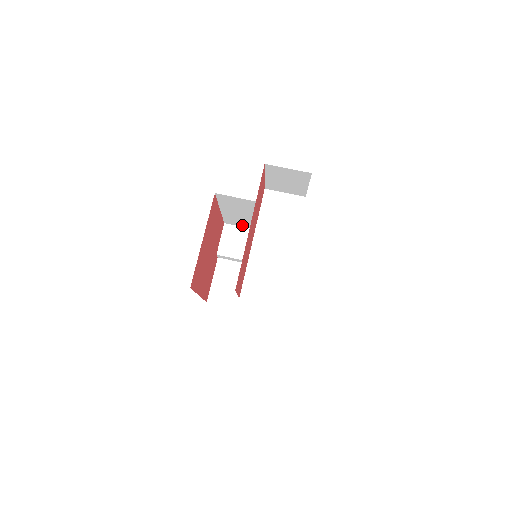
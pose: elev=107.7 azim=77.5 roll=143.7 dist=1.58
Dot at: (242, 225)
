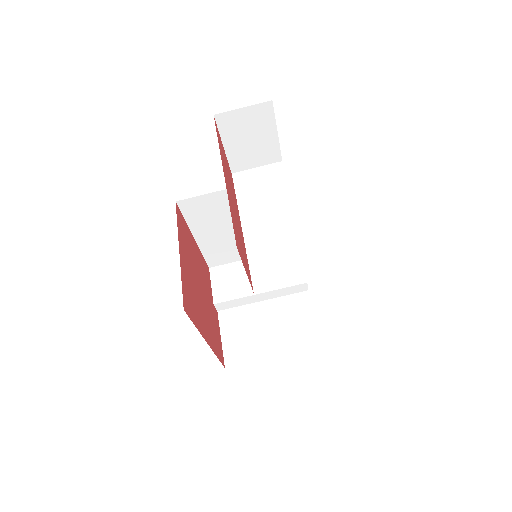
Dot at: (230, 259)
